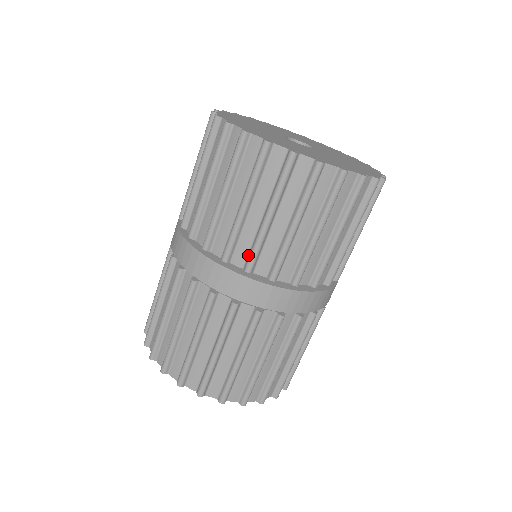
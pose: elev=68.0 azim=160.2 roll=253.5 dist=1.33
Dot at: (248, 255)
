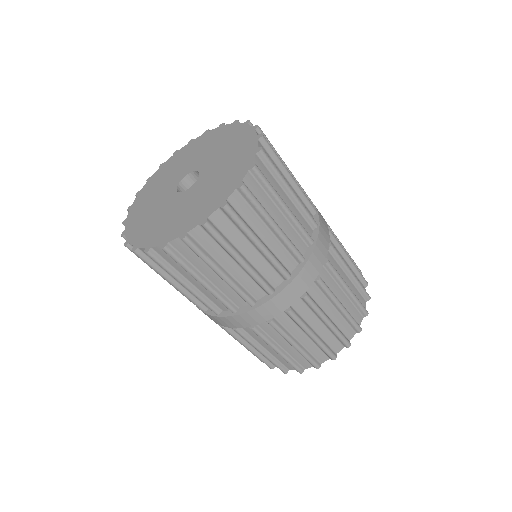
Dot at: occluded
